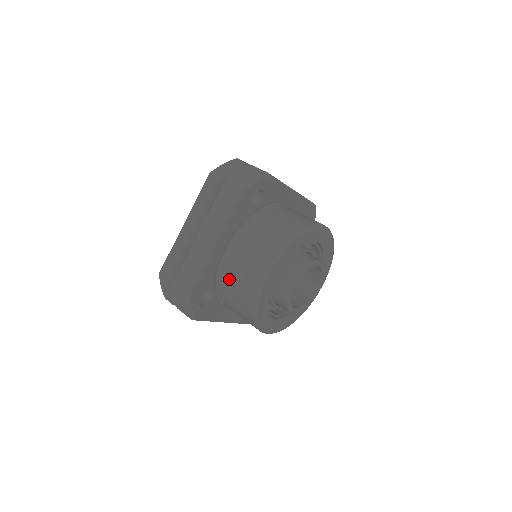
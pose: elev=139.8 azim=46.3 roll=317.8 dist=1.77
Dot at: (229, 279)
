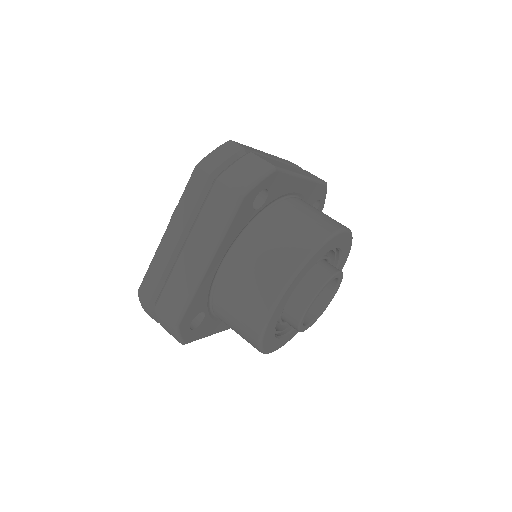
Dot at: (226, 302)
